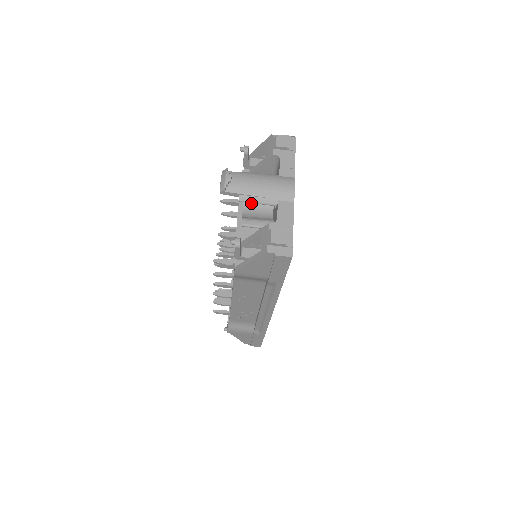
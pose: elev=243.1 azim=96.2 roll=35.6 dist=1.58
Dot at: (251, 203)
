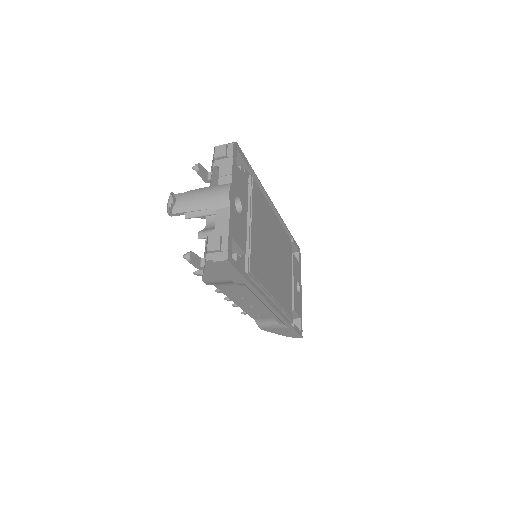
Dot at: occluded
